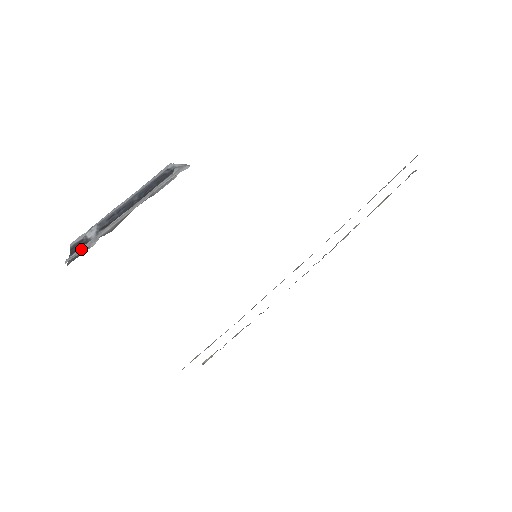
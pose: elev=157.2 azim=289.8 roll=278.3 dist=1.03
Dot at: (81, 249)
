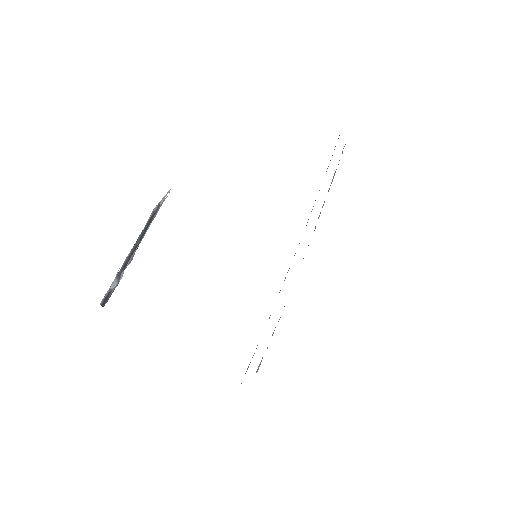
Dot at: occluded
